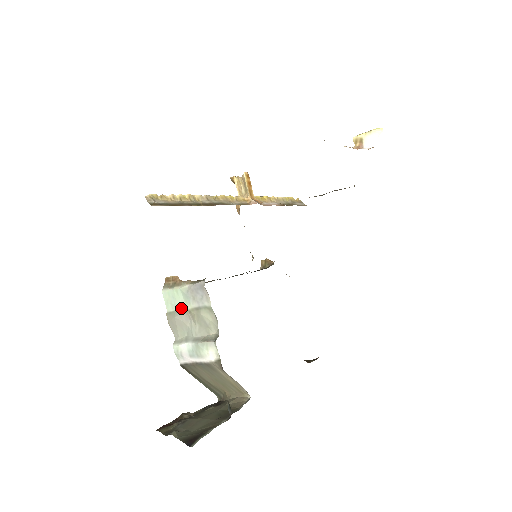
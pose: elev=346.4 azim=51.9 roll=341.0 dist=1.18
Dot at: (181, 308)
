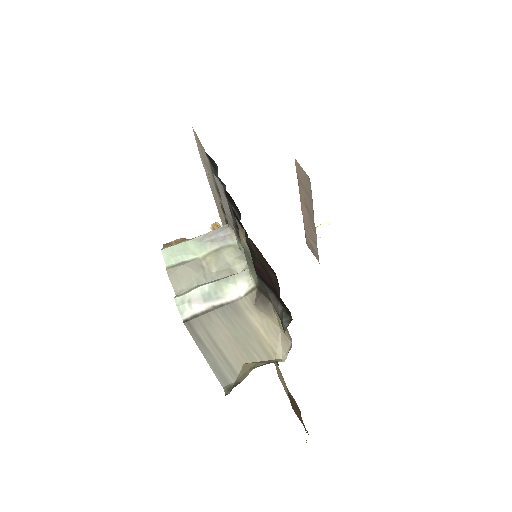
Dot at: (191, 258)
